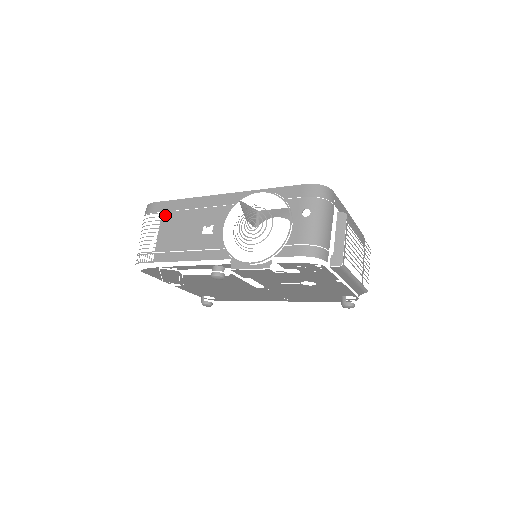
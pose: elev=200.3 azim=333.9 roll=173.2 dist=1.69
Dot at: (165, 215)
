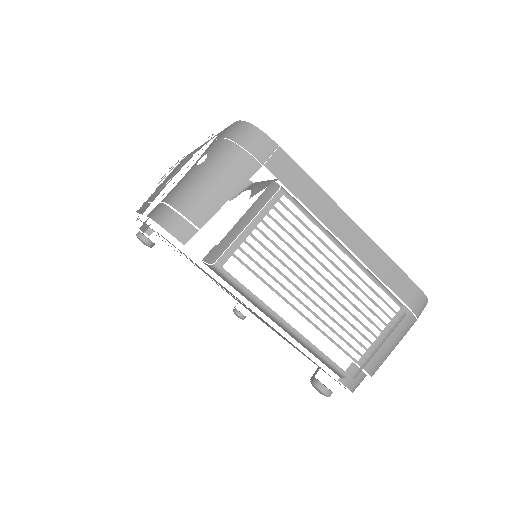
Dot at: occluded
